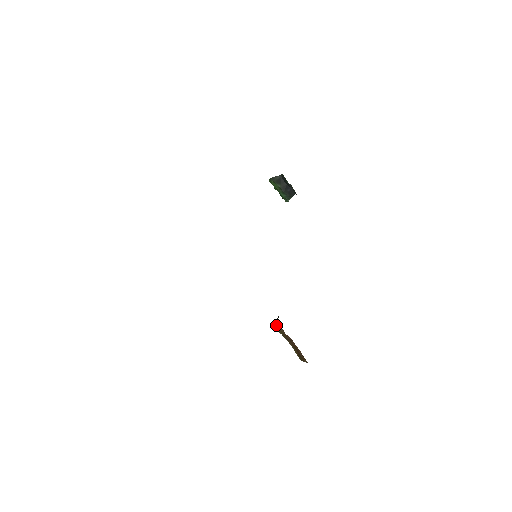
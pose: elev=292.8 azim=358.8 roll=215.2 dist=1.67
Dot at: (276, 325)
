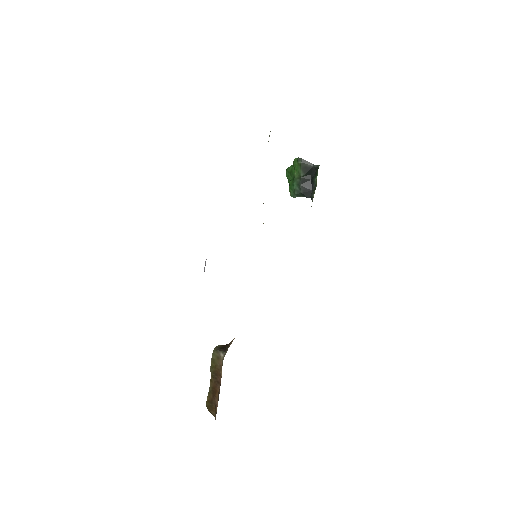
Dot at: (217, 355)
